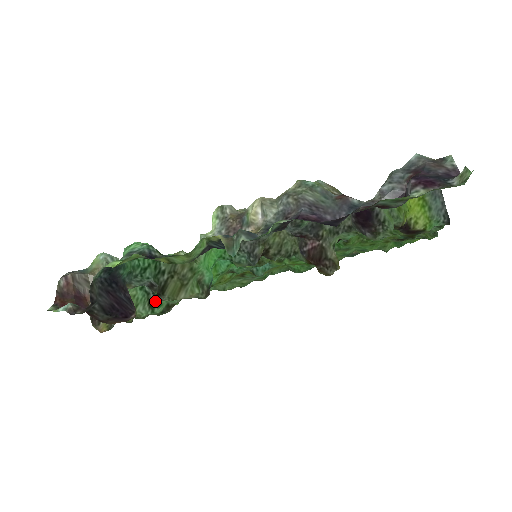
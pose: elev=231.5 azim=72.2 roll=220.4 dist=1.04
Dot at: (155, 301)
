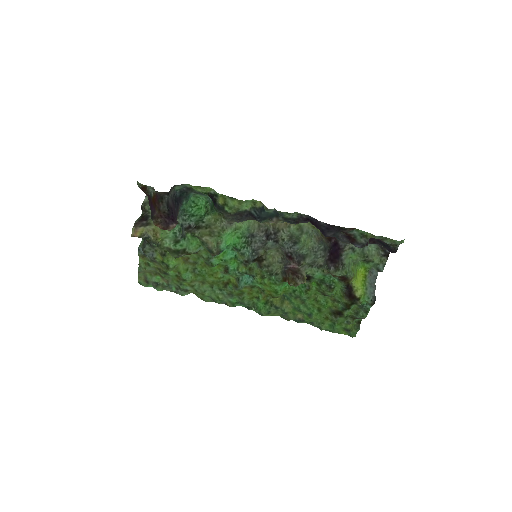
Dot at: (180, 241)
